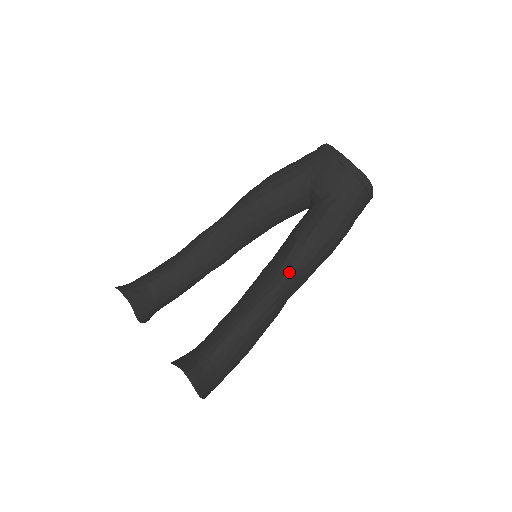
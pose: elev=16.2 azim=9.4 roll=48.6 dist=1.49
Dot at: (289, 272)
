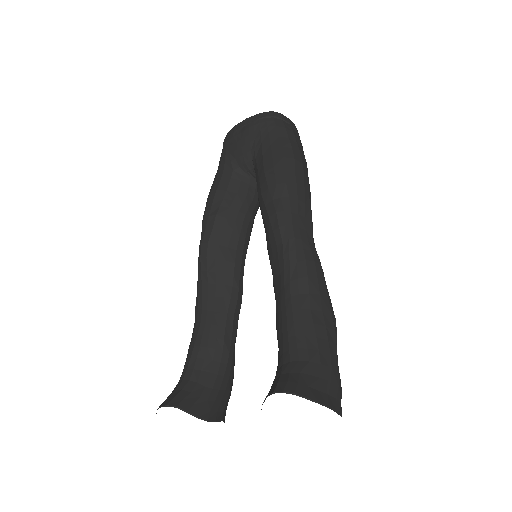
Dot at: (279, 215)
